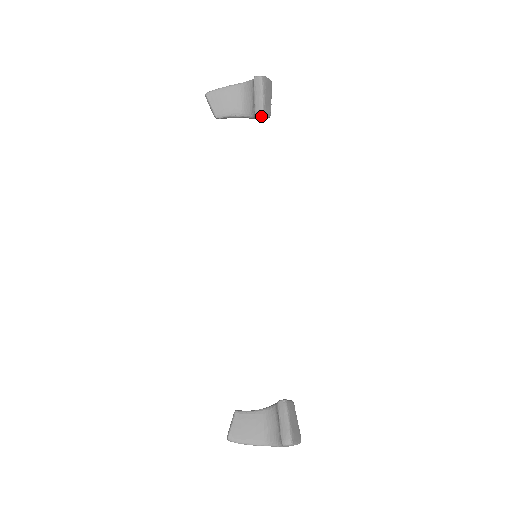
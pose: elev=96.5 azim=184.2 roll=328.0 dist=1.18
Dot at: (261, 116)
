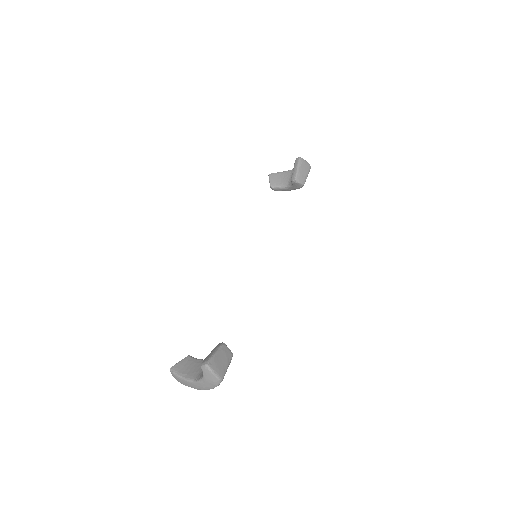
Dot at: (294, 180)
